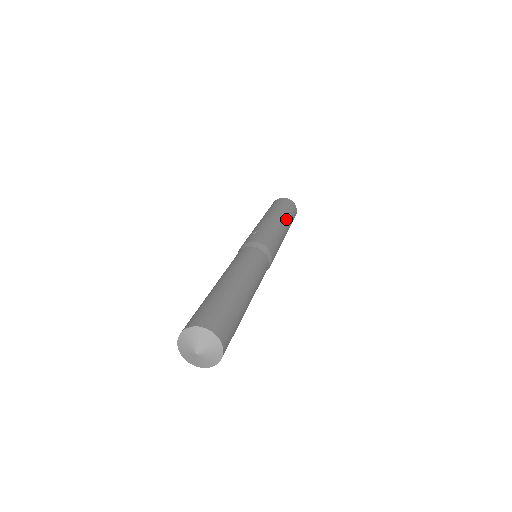
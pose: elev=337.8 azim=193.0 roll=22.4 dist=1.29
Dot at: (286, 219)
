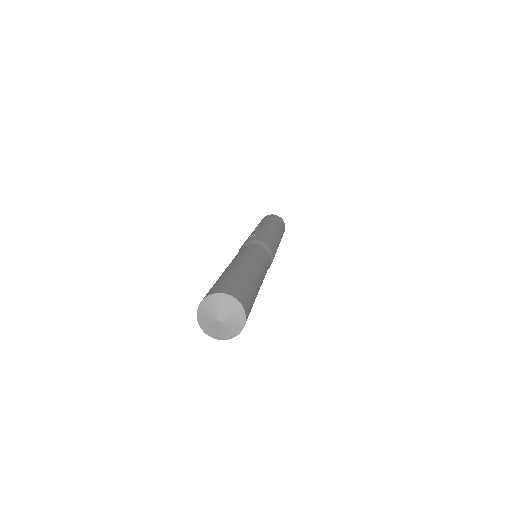
Dot at: (277, 228)
